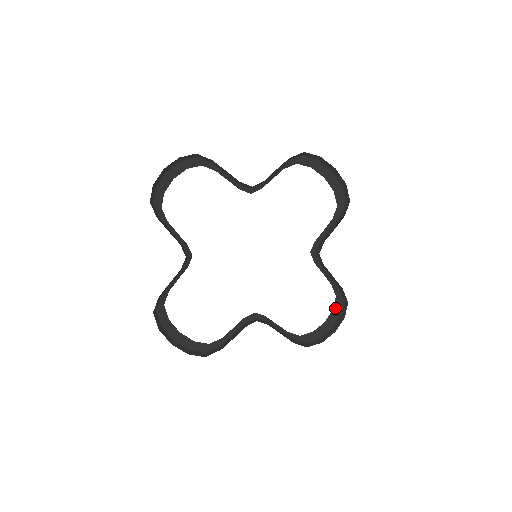
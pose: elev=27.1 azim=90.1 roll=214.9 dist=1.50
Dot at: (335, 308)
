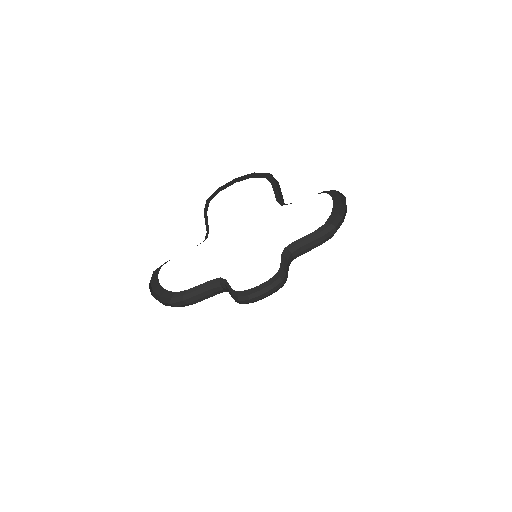
Dot at: (271, 279)
